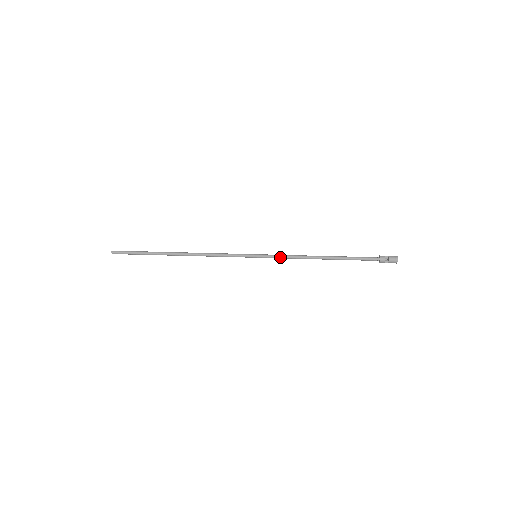
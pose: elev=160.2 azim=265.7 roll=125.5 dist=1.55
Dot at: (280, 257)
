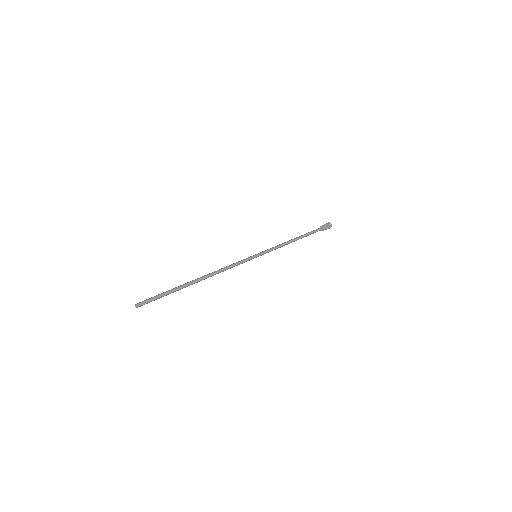
Dot at: (272, 250)
